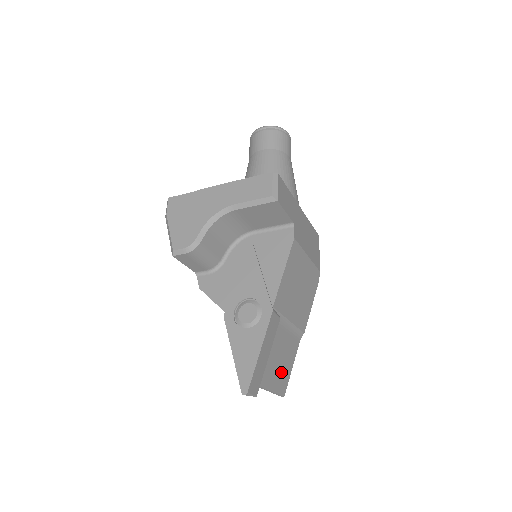
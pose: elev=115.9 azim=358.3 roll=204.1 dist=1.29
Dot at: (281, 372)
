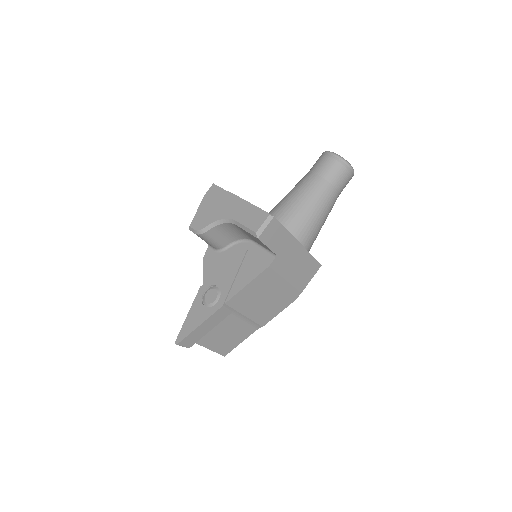
Dot at: (225, 342)
